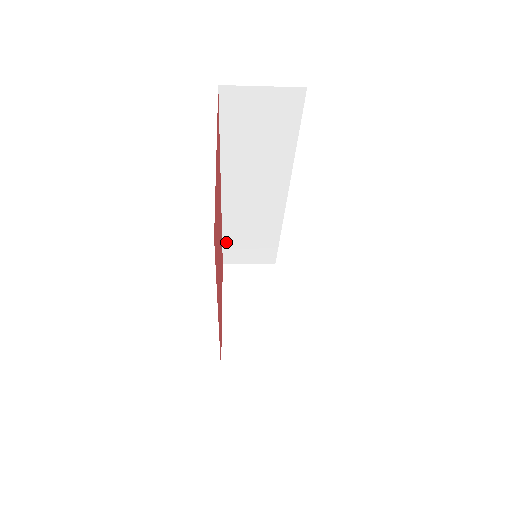
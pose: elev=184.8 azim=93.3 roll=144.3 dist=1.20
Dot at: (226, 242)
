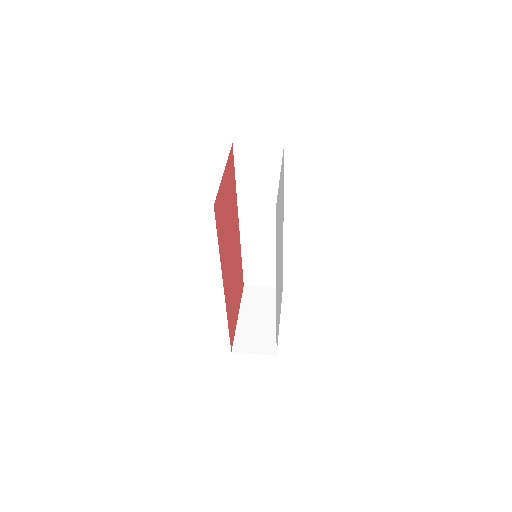
Dot at: (245, 264)
